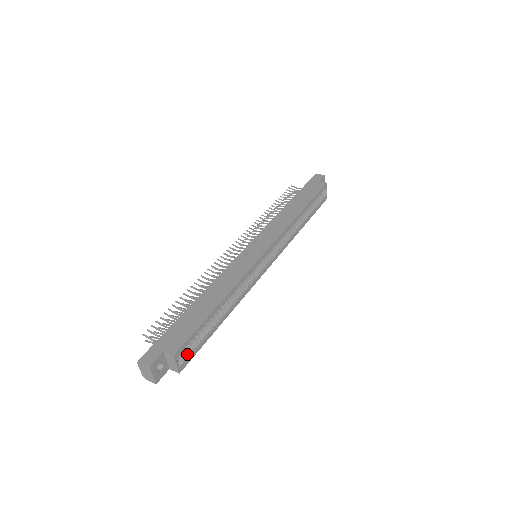
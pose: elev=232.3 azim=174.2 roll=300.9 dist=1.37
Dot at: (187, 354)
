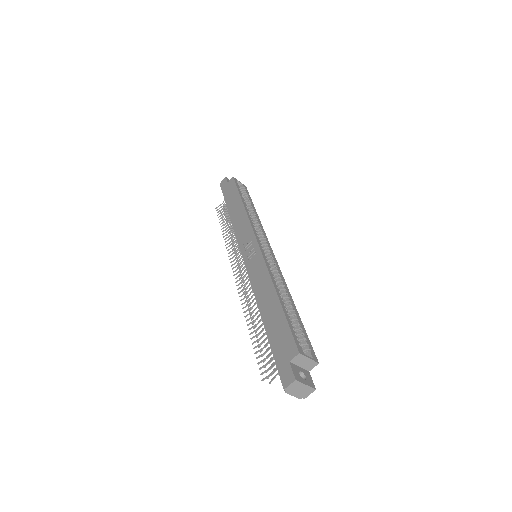
Dot at: (305, 347)
